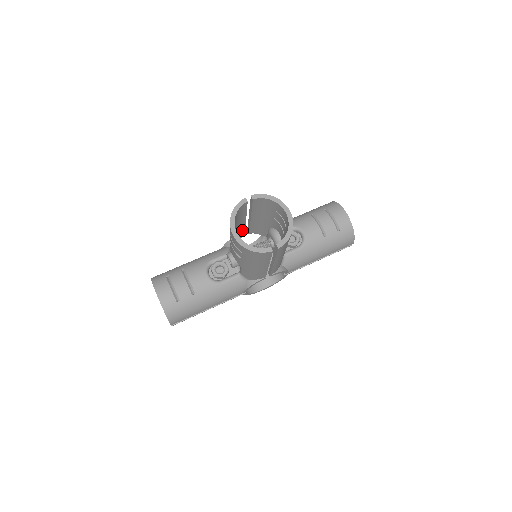
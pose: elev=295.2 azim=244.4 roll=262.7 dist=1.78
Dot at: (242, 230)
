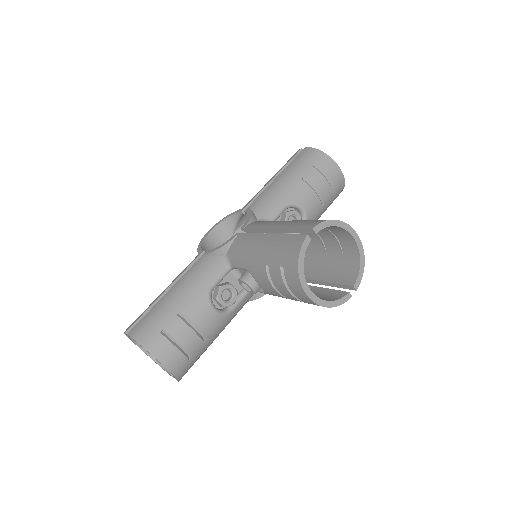
Dot at: occluded
